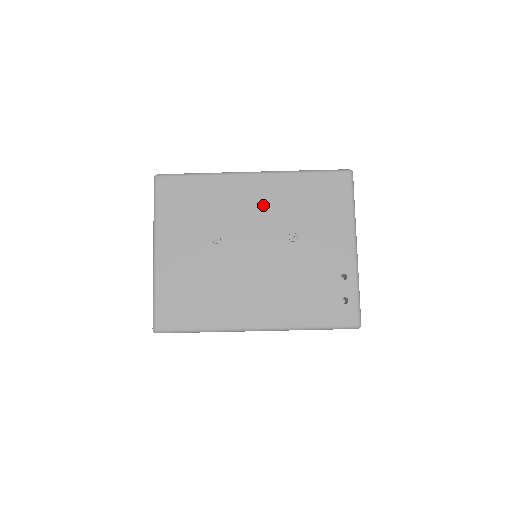
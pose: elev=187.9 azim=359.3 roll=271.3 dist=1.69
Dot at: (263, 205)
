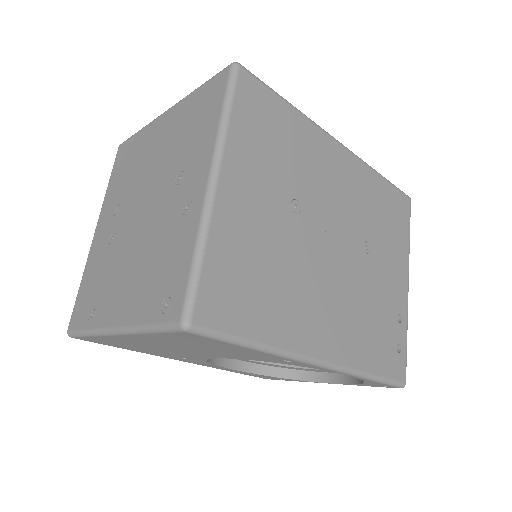
Dot at: (346, 190)
